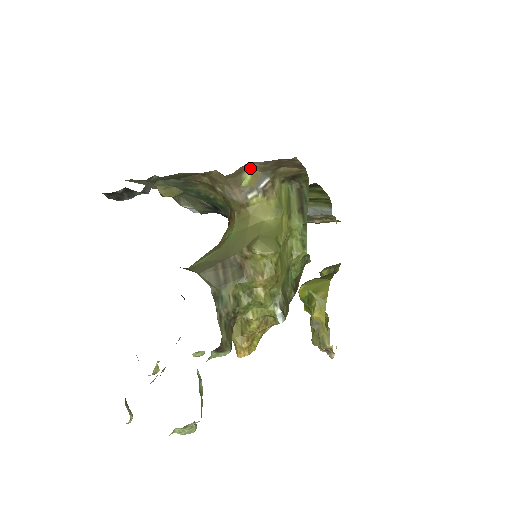
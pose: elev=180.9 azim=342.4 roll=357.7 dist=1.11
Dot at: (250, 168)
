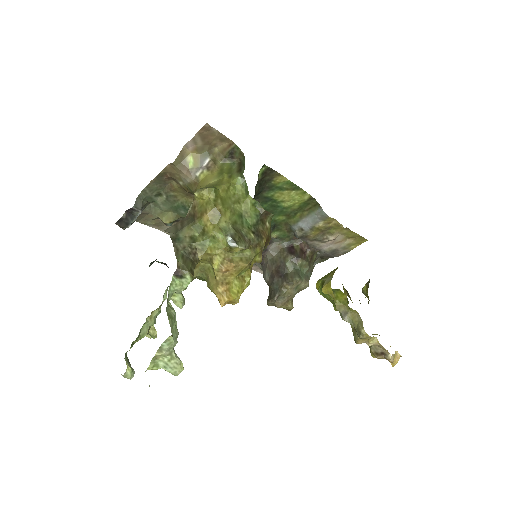
Dot at: (190, 153)
